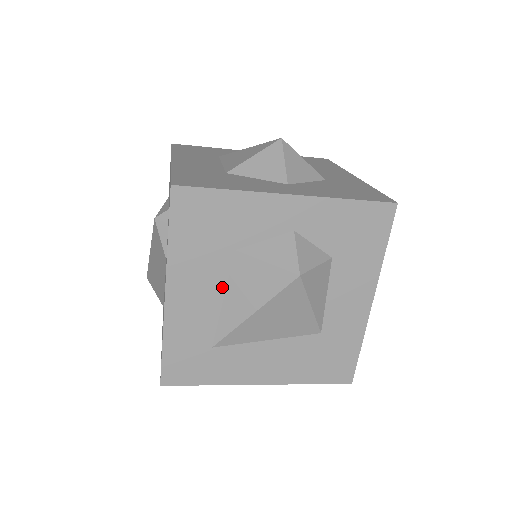
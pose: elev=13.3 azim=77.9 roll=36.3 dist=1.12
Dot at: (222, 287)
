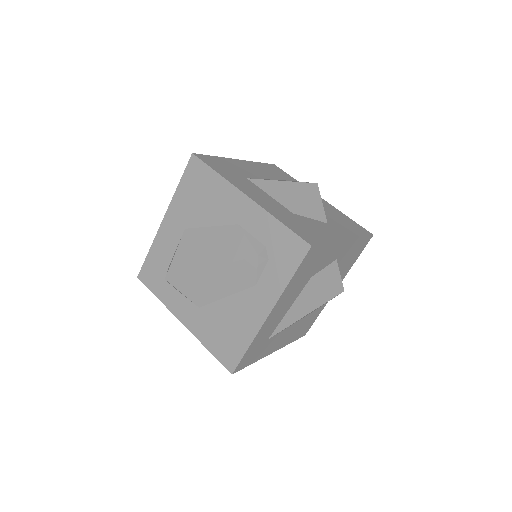
Dot at: (293, 301)
